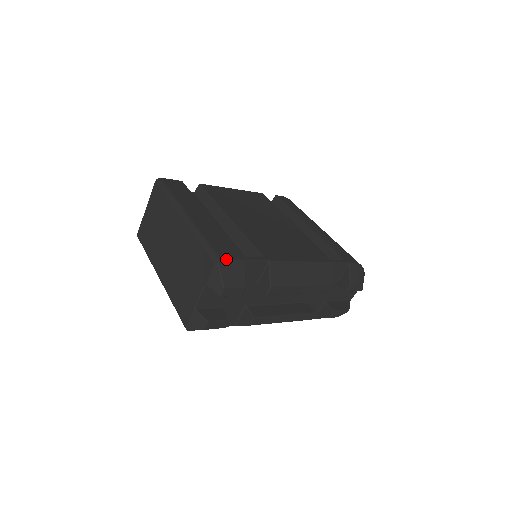
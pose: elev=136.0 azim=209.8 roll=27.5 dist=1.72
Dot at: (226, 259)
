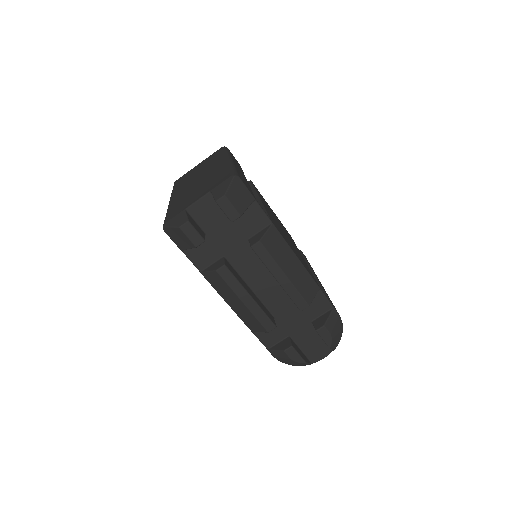
Dot at: (242, 181)
